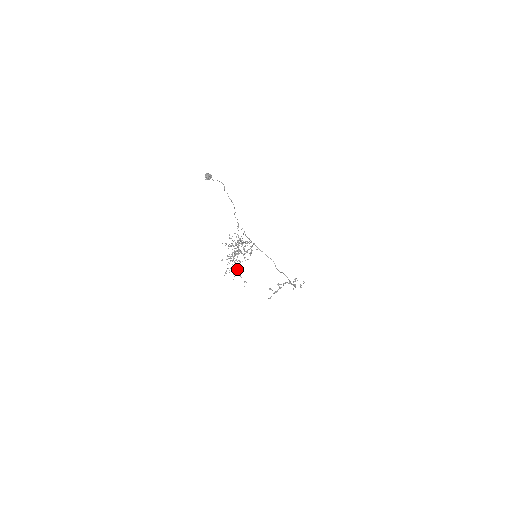
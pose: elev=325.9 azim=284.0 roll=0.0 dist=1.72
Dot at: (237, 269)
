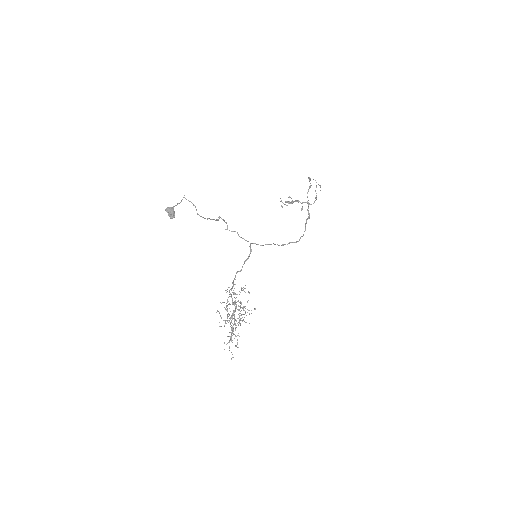
Dot at: occluded
